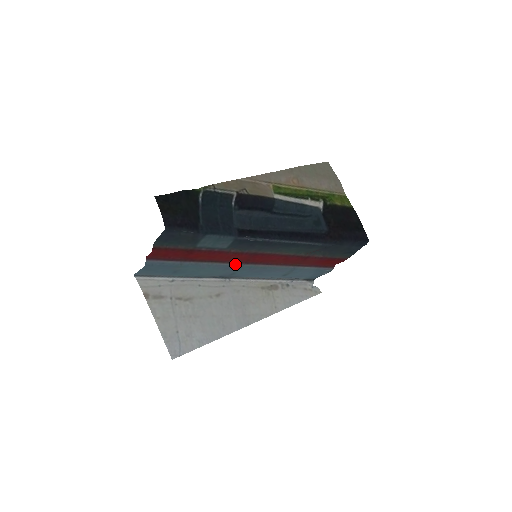
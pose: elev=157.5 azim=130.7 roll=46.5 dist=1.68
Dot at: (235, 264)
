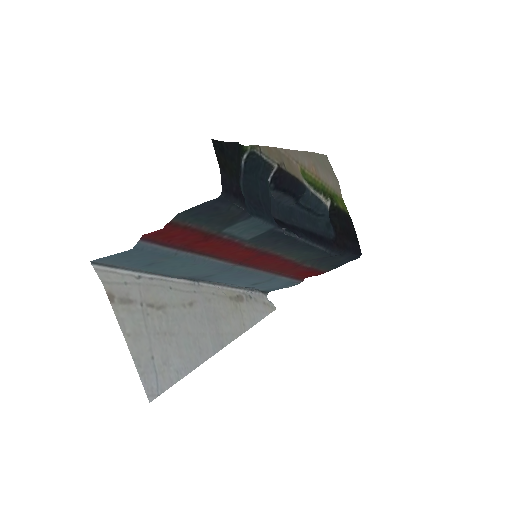
Dot at: (229, 263)
